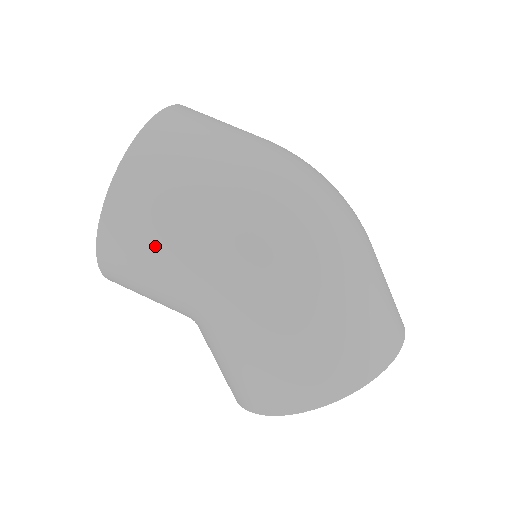
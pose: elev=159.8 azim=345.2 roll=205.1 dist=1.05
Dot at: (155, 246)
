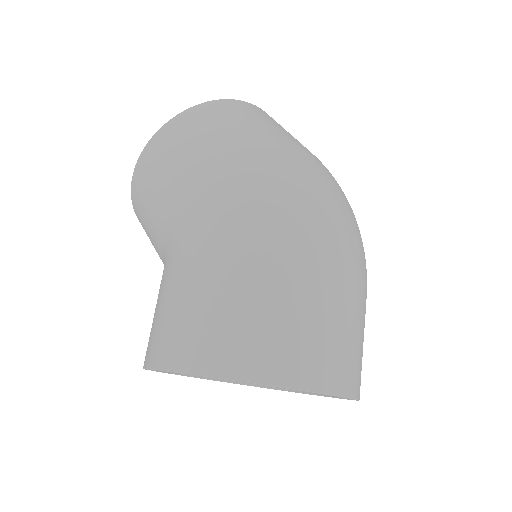
Dot at: (173, 163)
